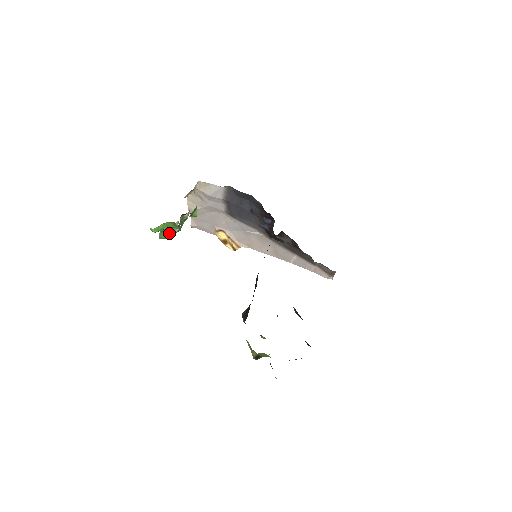
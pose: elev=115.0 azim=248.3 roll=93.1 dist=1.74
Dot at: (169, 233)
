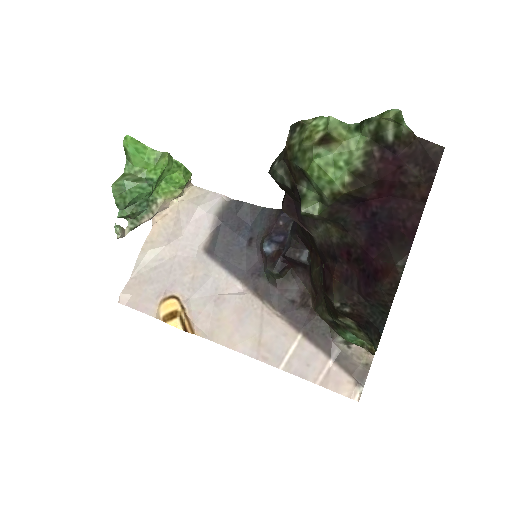
Dot at: (135, 180)
